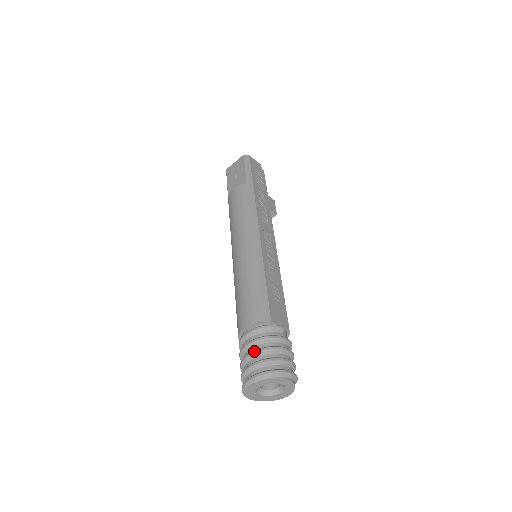
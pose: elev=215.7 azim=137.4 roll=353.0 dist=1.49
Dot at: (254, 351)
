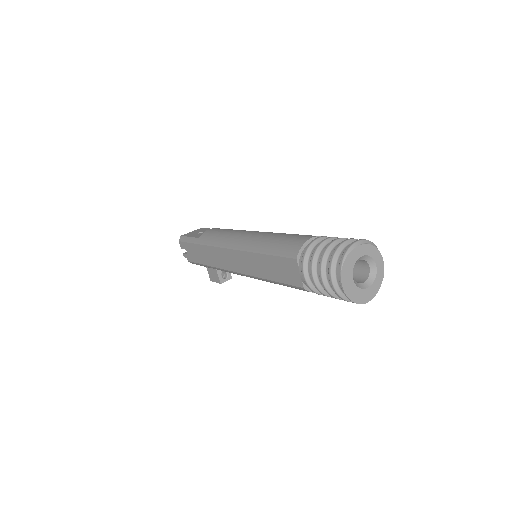
Dot at: occluded
